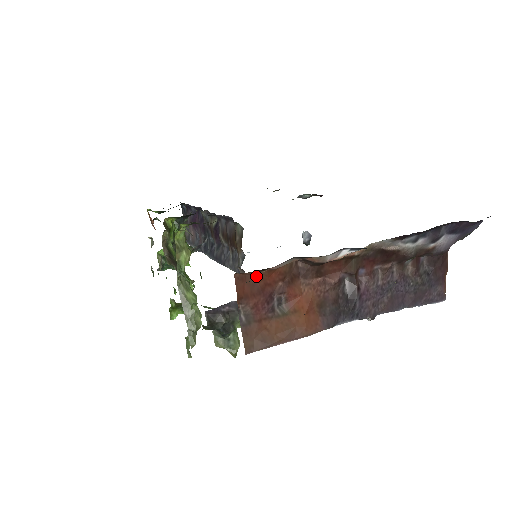
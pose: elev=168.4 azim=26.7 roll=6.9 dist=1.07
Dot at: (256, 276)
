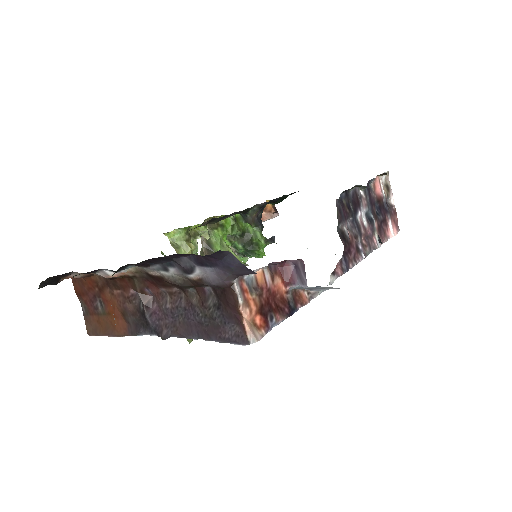
Dot at: (82, 281)
